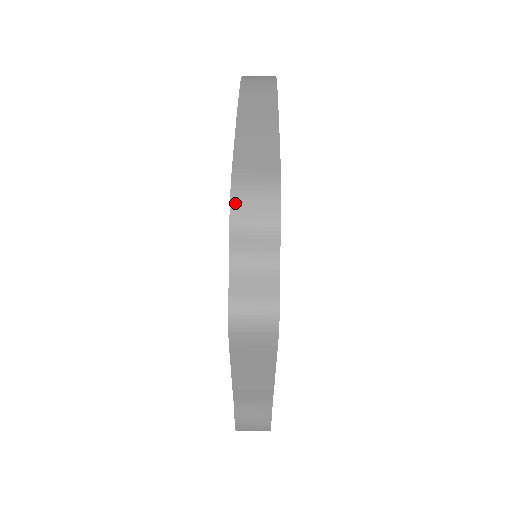
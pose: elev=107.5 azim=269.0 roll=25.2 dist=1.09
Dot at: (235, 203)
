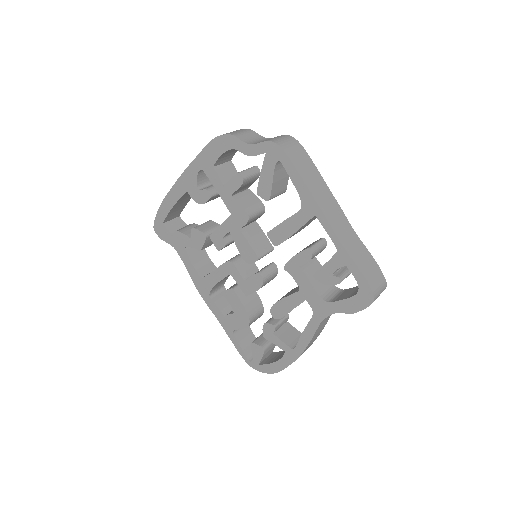
Dot at: (224, 134)
